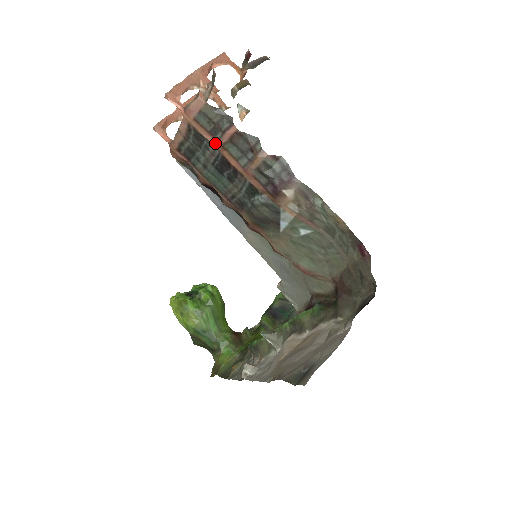
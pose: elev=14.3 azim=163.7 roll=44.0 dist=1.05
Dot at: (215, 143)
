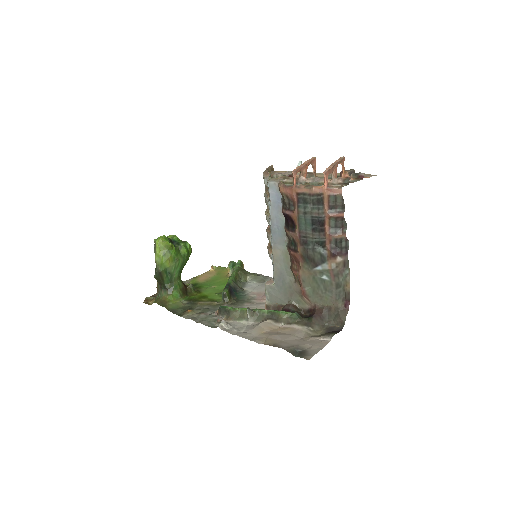
Dot at: (328, 212)
